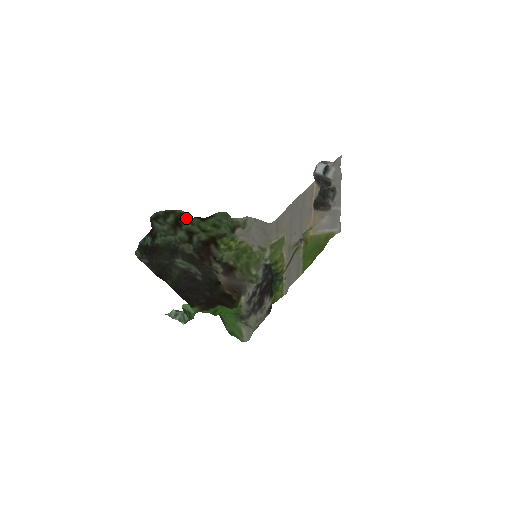
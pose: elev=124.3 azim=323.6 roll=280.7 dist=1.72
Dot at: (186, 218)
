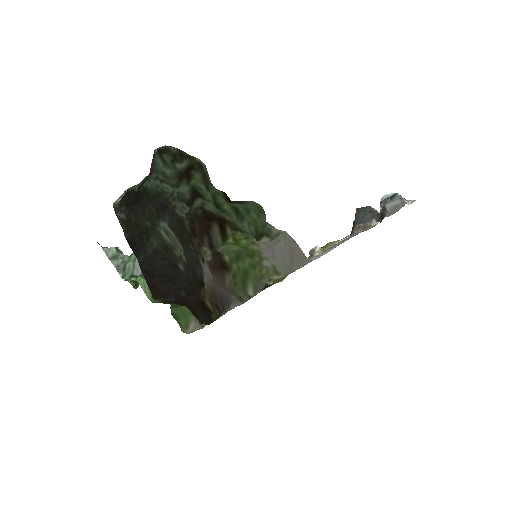
Dot at: (202, 172)
